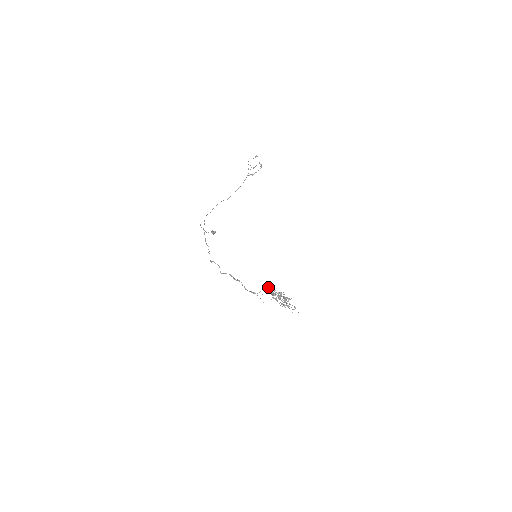
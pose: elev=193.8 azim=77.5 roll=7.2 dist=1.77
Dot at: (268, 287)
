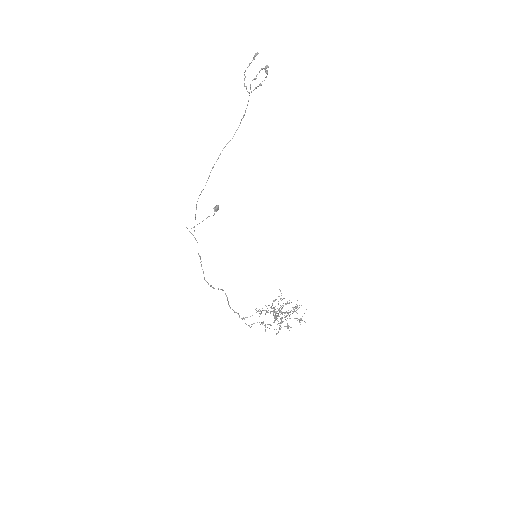
Dot at: (260, 314)
